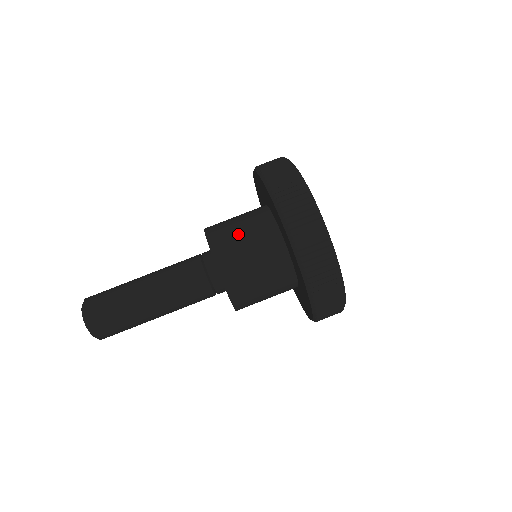
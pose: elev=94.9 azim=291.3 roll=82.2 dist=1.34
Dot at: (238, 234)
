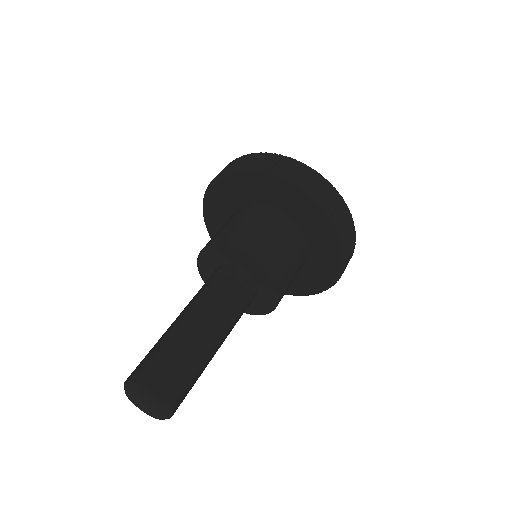
Dot at: (231, 225)
